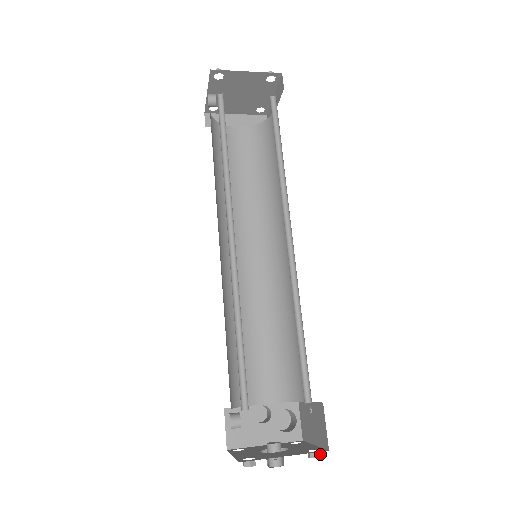
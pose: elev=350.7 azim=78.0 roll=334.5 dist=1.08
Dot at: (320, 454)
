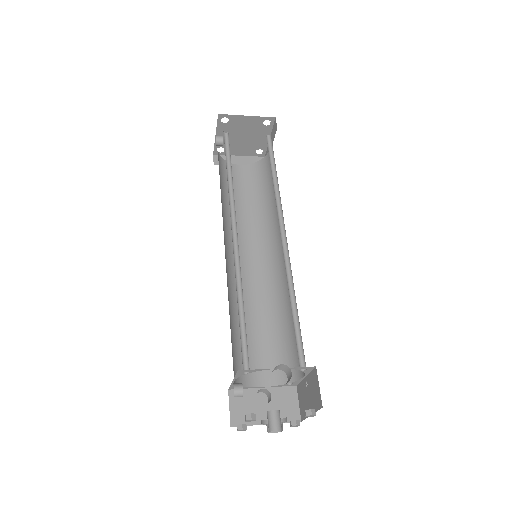
Dot at: (315, 413)
